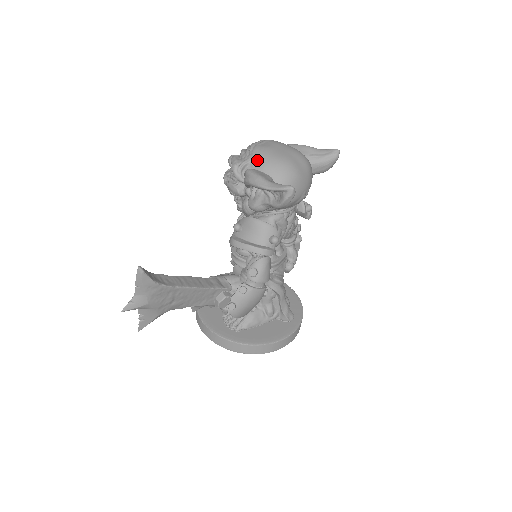
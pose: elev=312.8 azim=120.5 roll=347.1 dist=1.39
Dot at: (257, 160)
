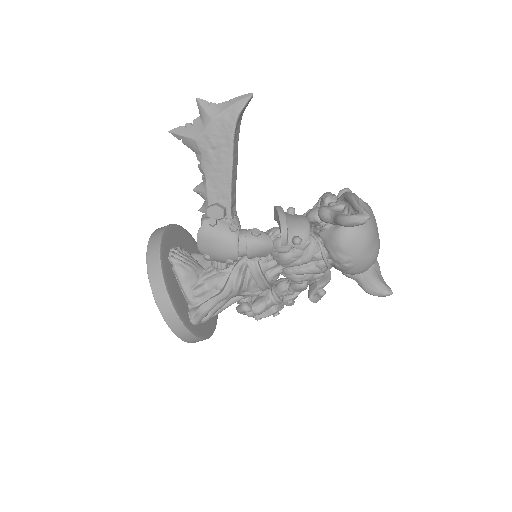
Dot at: (363, 204)
